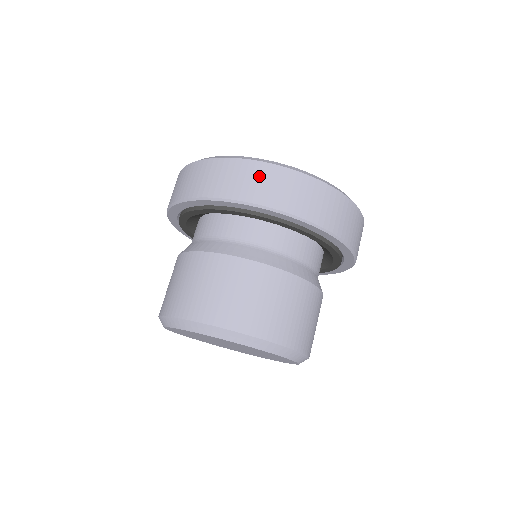
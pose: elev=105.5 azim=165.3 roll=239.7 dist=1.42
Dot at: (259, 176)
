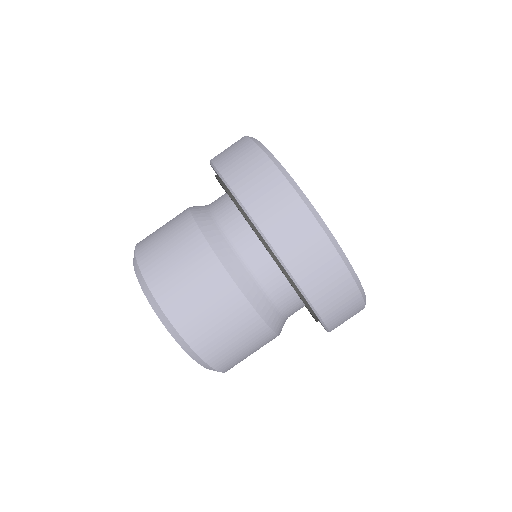
Dot at: (328, 270)
